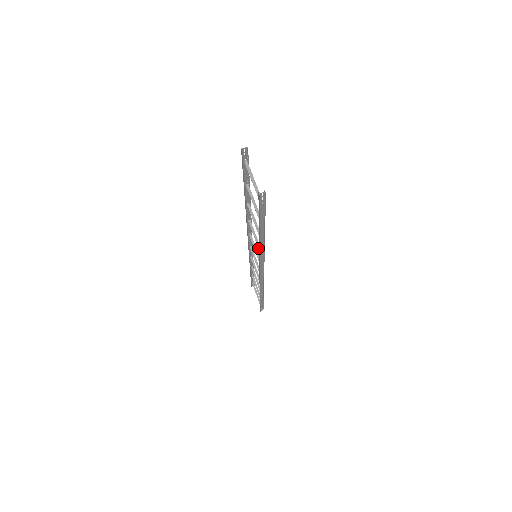
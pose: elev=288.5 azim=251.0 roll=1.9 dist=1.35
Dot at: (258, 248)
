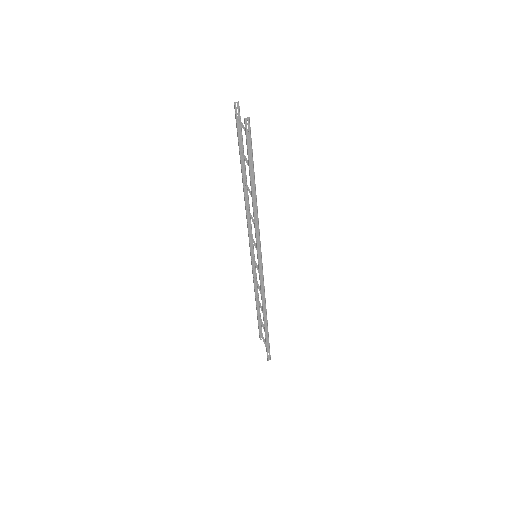
Dot at: occluded
